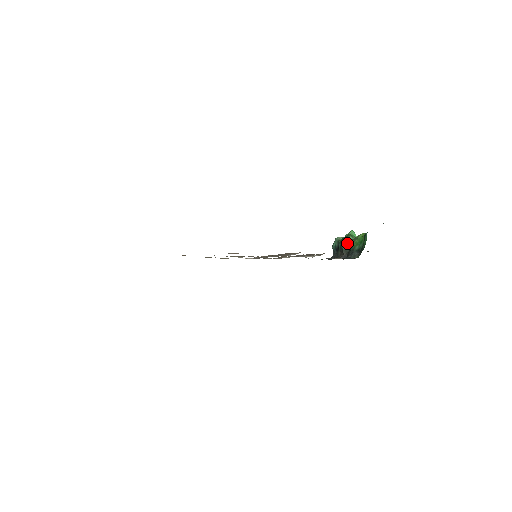
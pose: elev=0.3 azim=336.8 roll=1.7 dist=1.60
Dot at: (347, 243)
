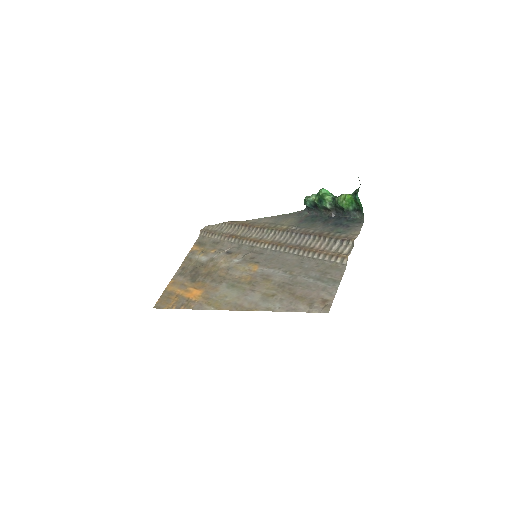
Dot at: (329, 203)
